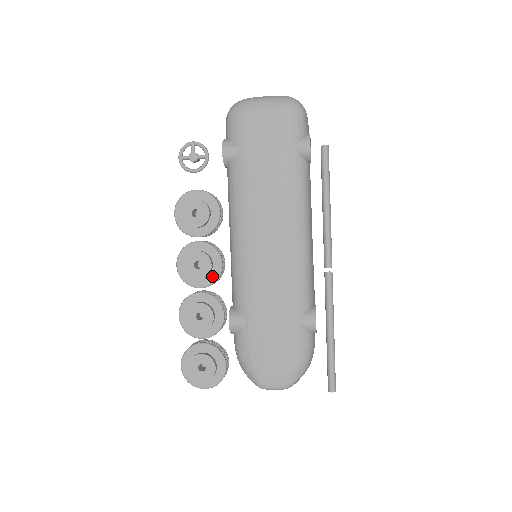
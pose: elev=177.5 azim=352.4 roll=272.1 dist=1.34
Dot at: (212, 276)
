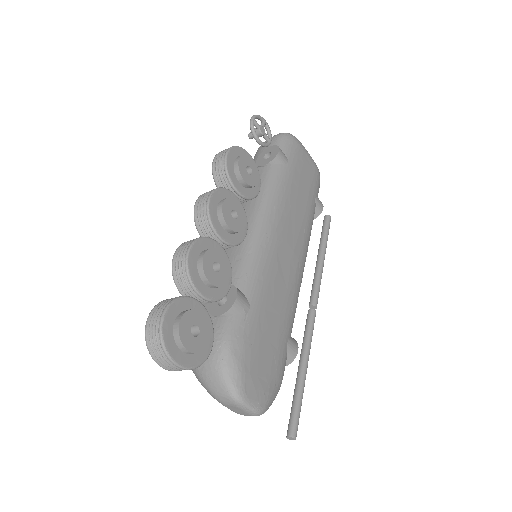
Dot at: (236, 237)
